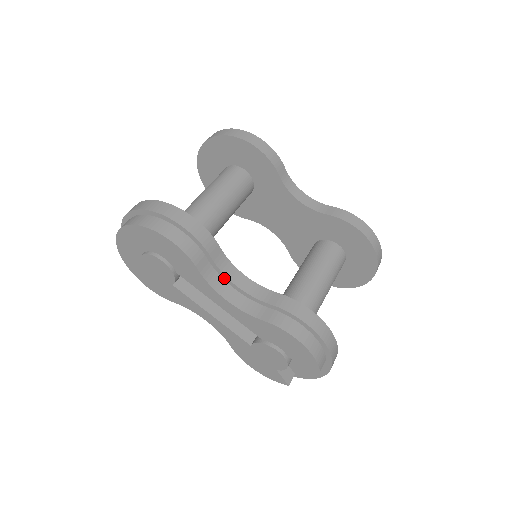
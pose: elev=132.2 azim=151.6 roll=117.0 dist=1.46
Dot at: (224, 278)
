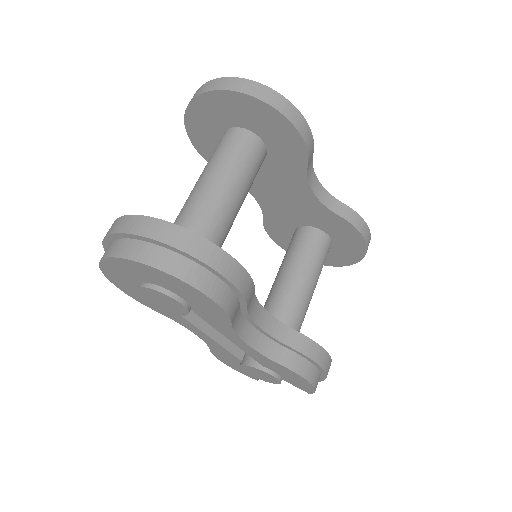
Dot at: (248, 319)
